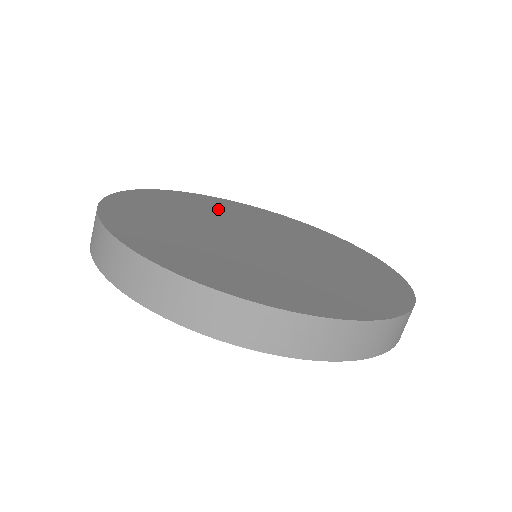
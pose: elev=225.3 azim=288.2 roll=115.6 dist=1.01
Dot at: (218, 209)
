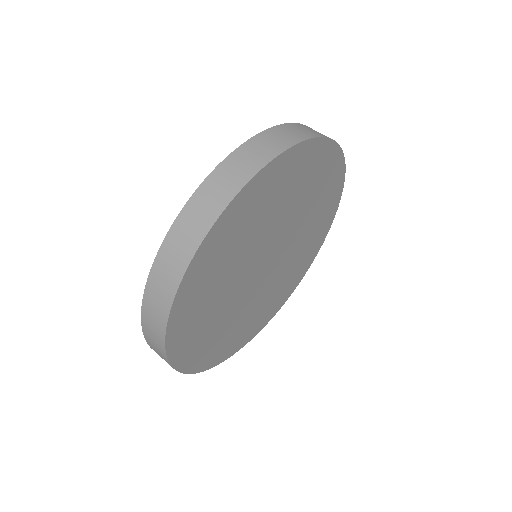
Dot at: (278, 202)
